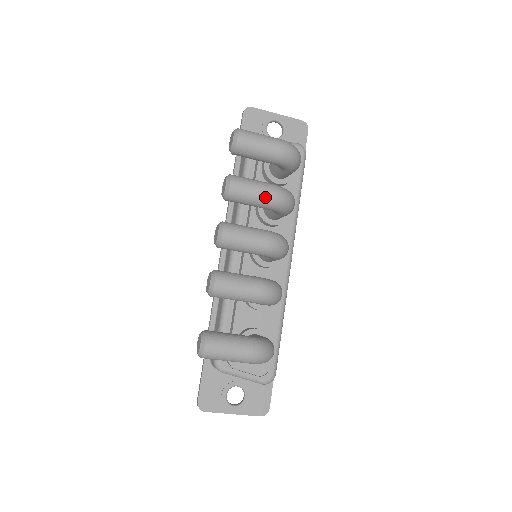
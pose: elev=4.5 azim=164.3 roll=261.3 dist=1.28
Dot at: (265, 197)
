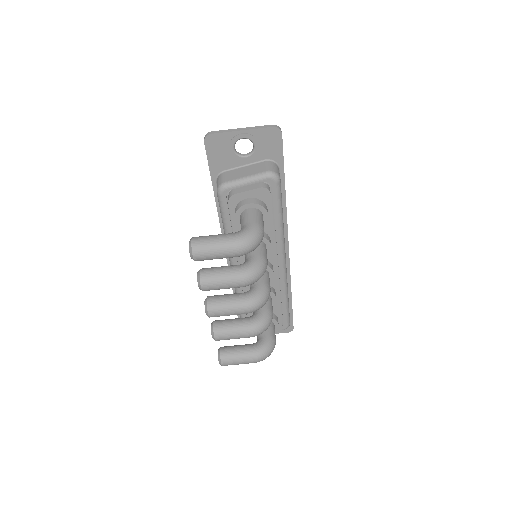
Dot at: (234, 287)
